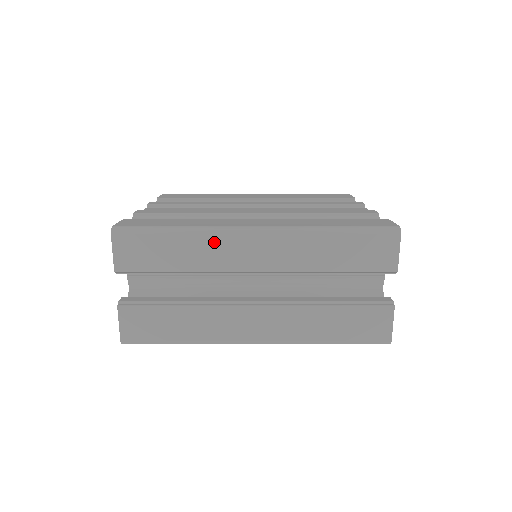
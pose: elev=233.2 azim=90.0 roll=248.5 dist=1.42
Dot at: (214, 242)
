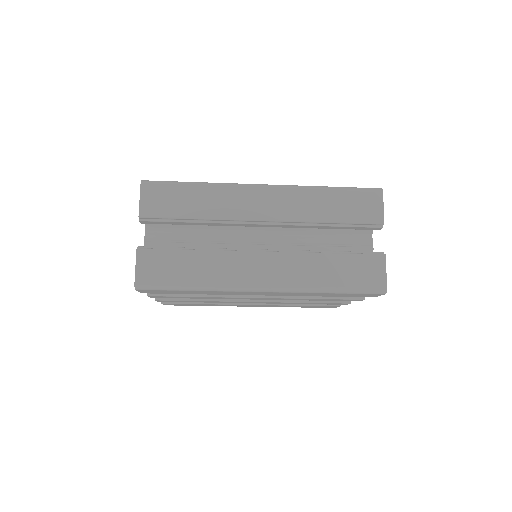
Dot at: (228, 194)
